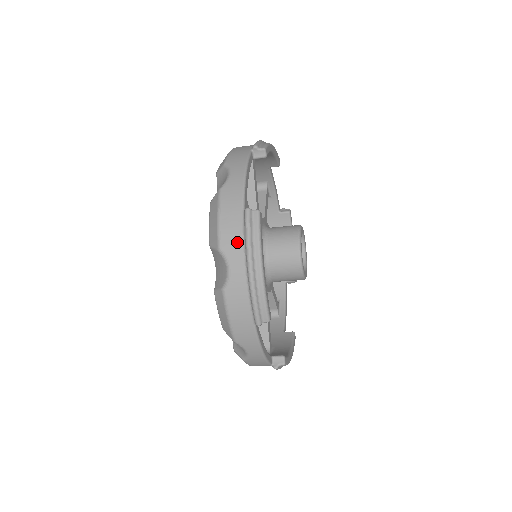
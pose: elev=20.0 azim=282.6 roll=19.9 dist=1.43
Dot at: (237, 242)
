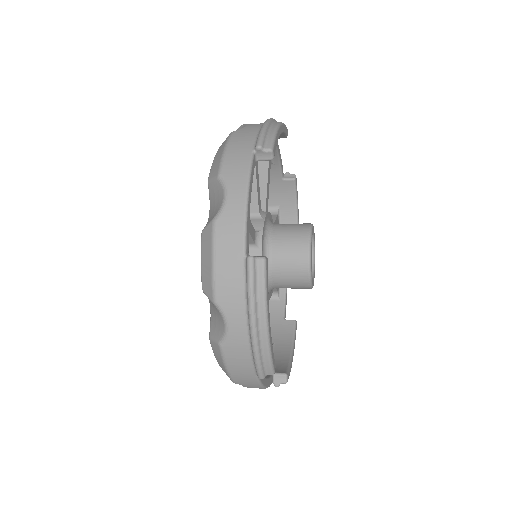
Dot at: (237, 297)
